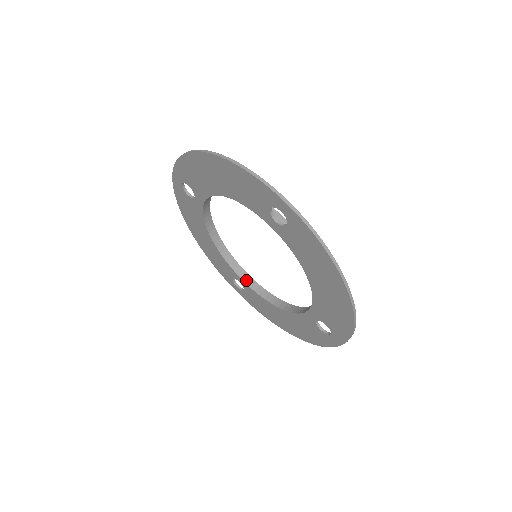
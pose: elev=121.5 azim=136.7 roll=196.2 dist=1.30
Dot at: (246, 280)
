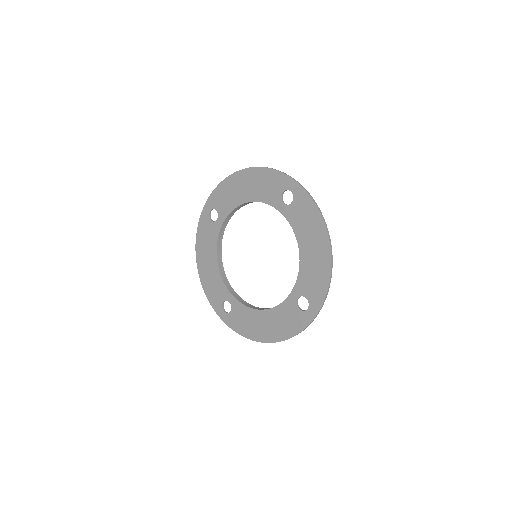
Dot at: (236, 297)
